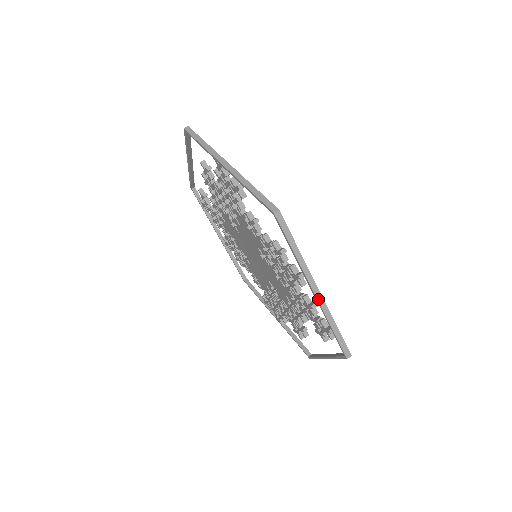
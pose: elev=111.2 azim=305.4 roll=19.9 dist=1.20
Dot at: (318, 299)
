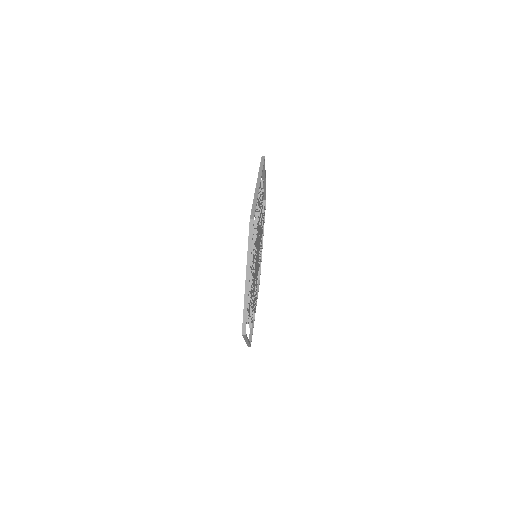
Dot at: (246, 285)
